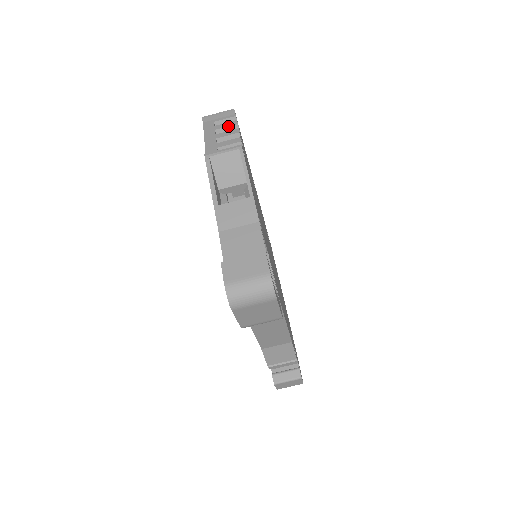
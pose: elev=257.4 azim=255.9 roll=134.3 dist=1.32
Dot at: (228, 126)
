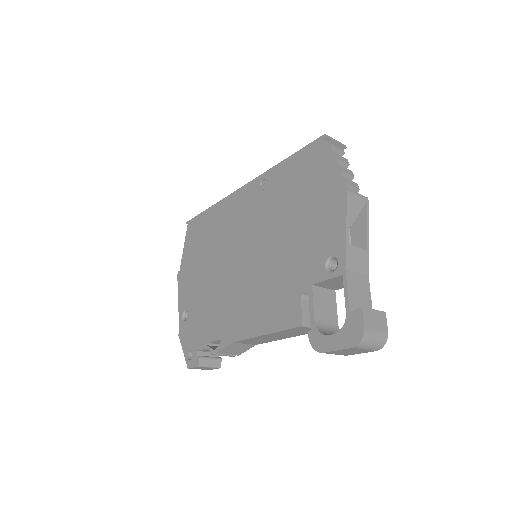
Dot at: (344, 161)
